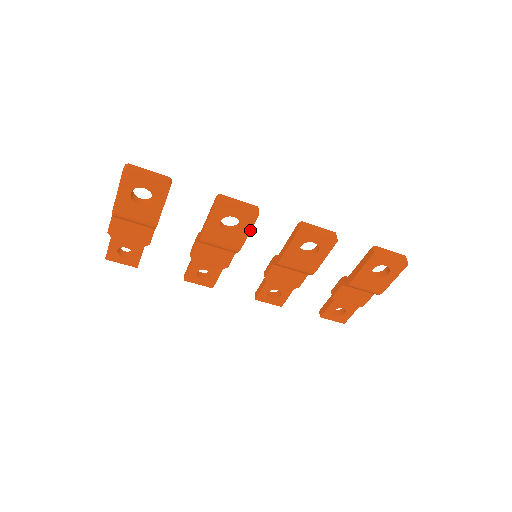
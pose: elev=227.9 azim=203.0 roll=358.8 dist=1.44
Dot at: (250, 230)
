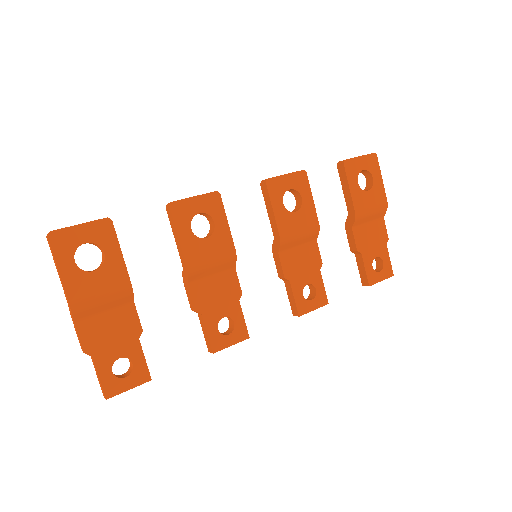
Dot at: (226, 218)
